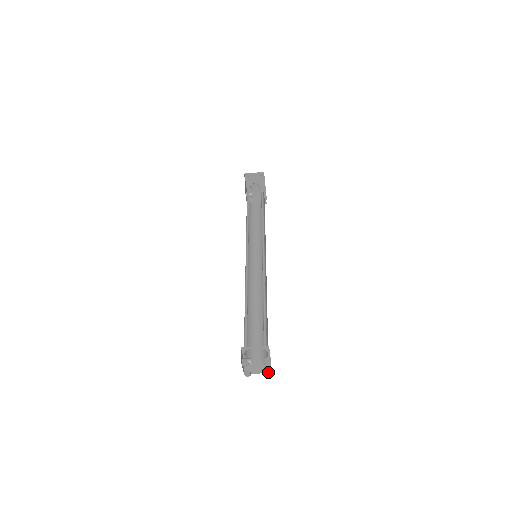
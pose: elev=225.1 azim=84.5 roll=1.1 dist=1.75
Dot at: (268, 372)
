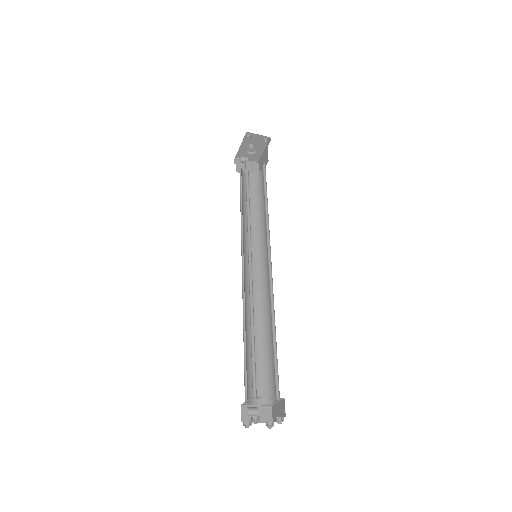
Dot at: (273, 425)
